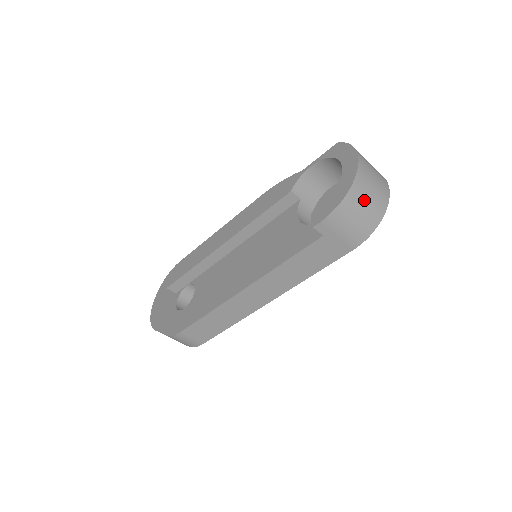
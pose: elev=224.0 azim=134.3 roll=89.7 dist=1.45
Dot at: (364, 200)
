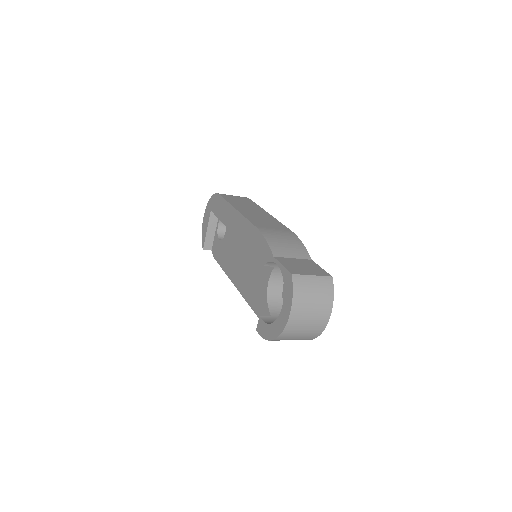
Dot at: (291, 339)
